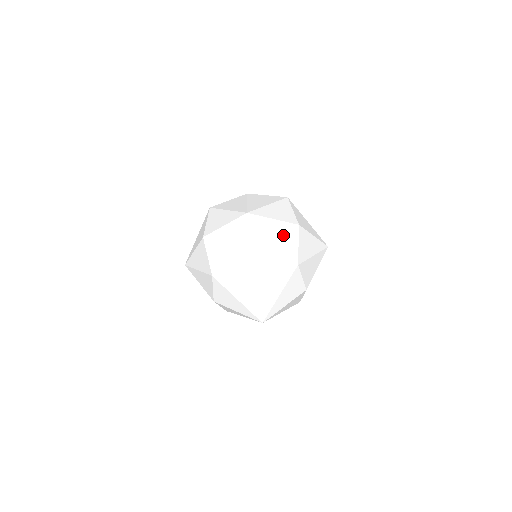
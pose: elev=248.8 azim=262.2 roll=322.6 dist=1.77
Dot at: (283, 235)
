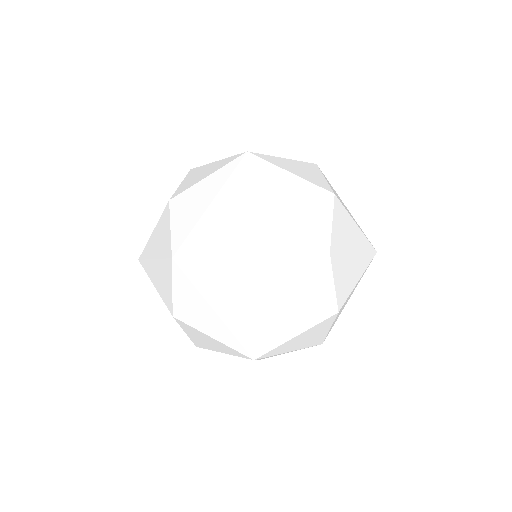
Dot at: (309, 338)
